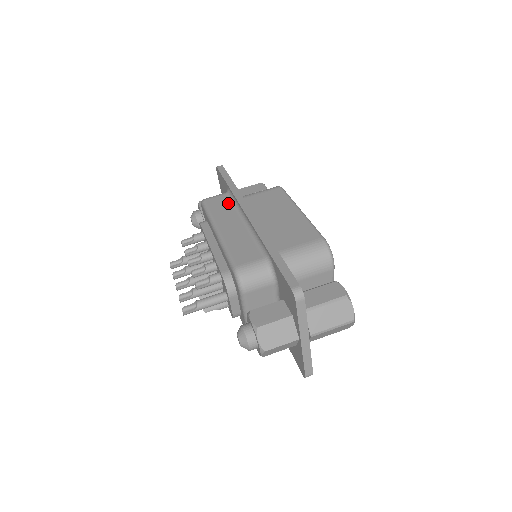
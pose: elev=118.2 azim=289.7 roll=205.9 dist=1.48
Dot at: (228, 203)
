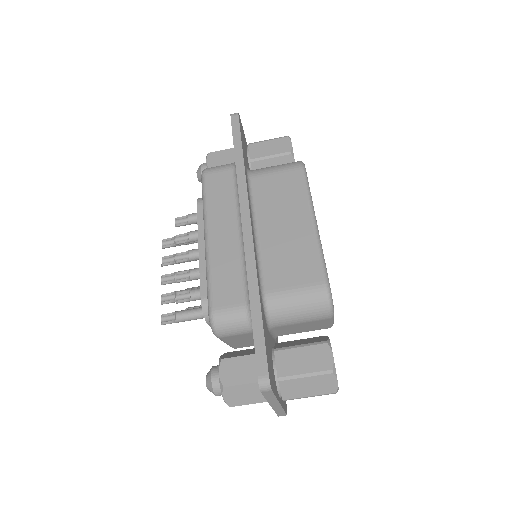
Dot at: (230, 188)
